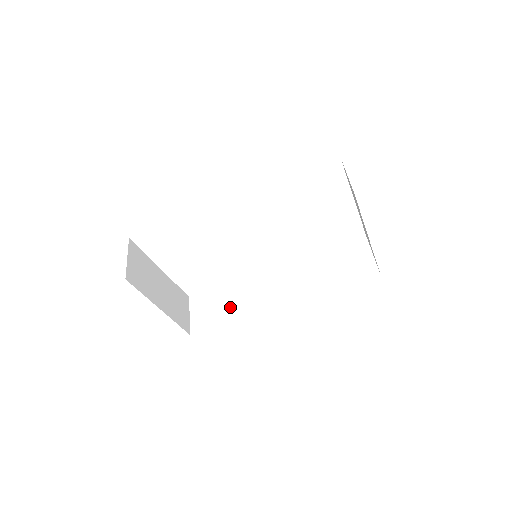
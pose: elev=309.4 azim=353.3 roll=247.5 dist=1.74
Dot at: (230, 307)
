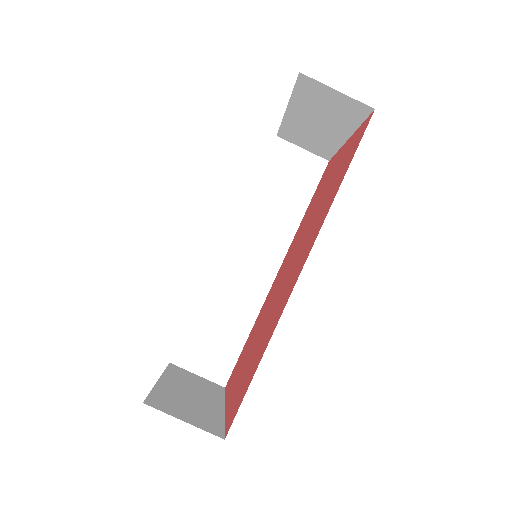
Dot at: (230, 323)
